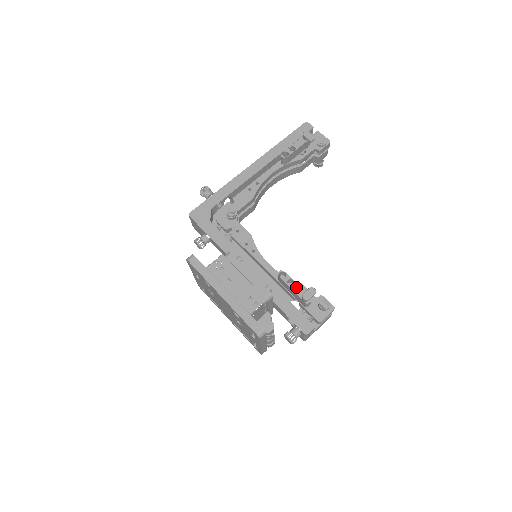
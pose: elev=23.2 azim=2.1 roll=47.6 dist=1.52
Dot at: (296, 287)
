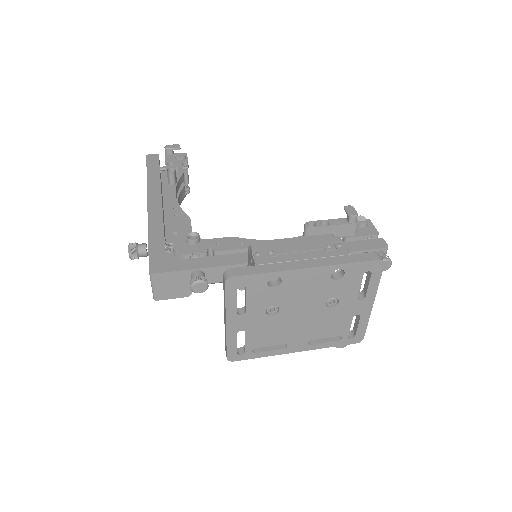
Dot at: (333, 221)
